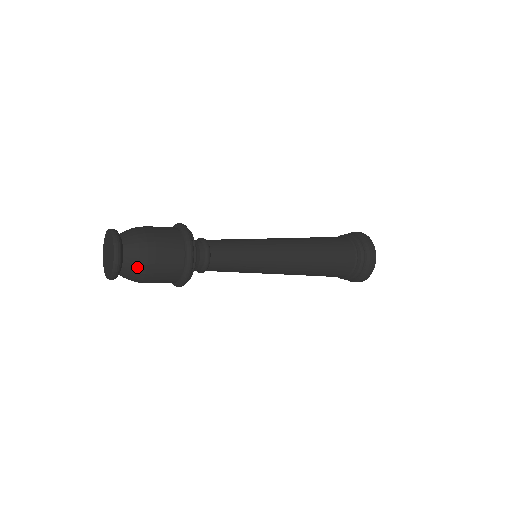
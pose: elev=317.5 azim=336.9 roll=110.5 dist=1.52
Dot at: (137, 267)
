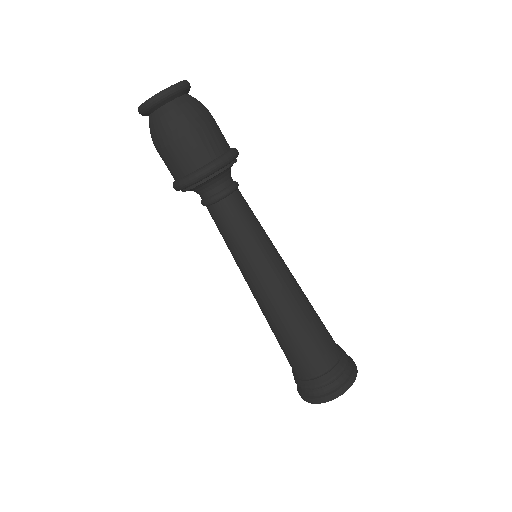
Dot at: (179, 114)
